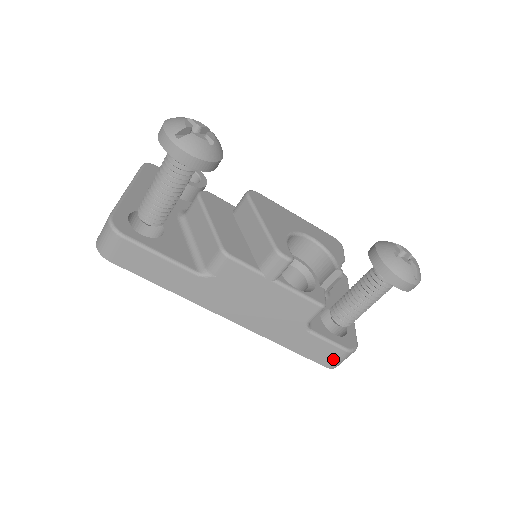
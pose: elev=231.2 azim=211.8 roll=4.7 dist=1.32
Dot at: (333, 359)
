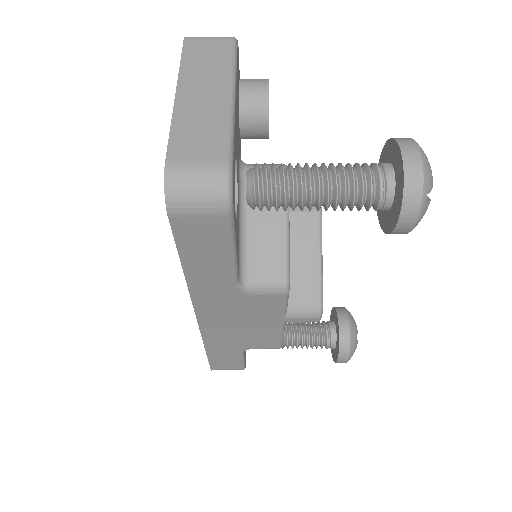
Dot at: (226, 369)
